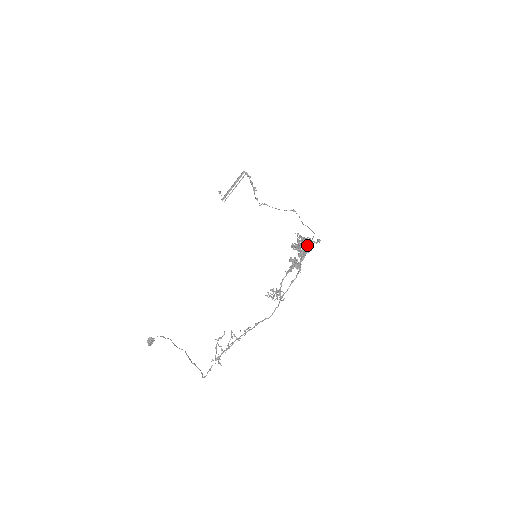
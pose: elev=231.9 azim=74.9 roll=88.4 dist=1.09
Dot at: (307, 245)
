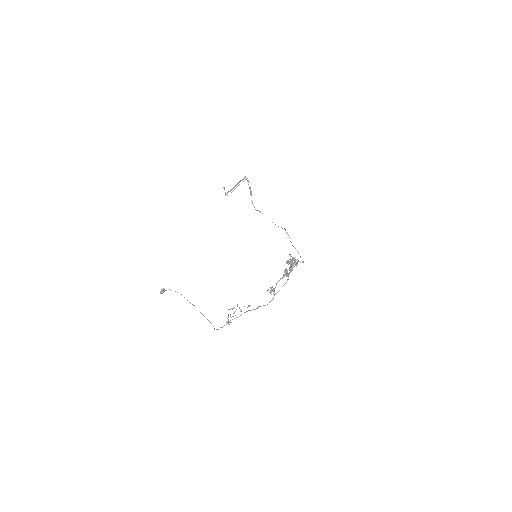
Dot at: (295, 264)
